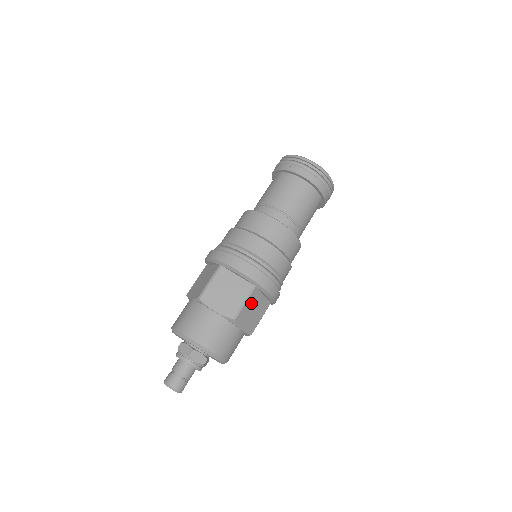
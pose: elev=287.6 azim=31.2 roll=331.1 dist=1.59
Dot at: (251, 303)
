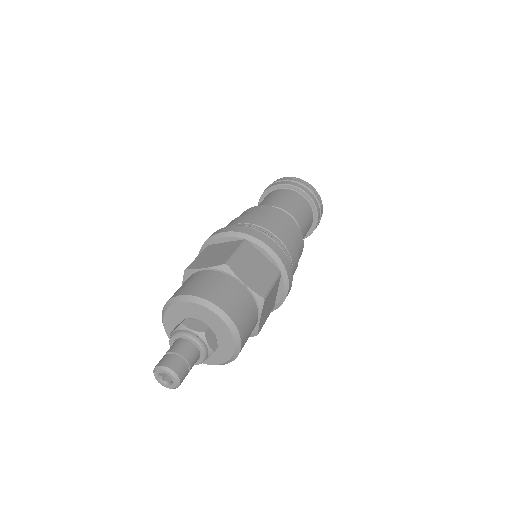
Dot at: (273, 291)
